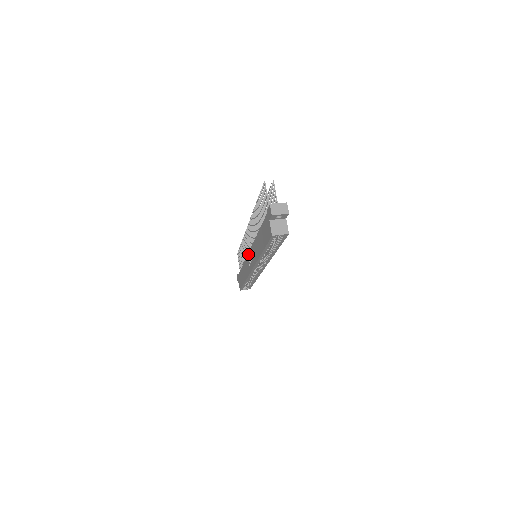
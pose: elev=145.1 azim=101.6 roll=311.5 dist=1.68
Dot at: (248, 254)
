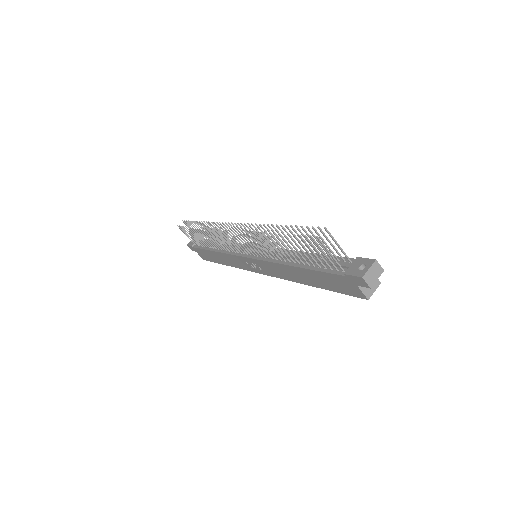
Dot at: (244, 258)
